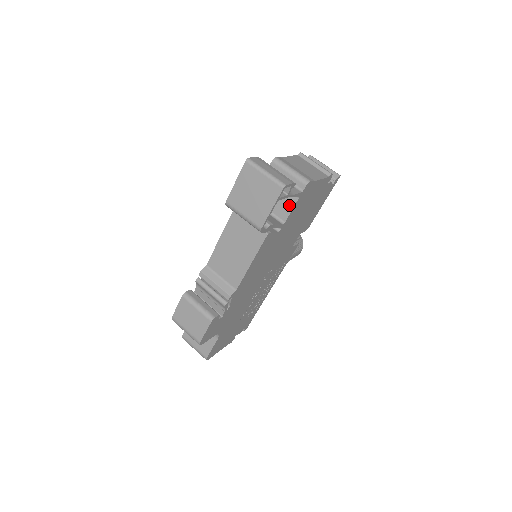
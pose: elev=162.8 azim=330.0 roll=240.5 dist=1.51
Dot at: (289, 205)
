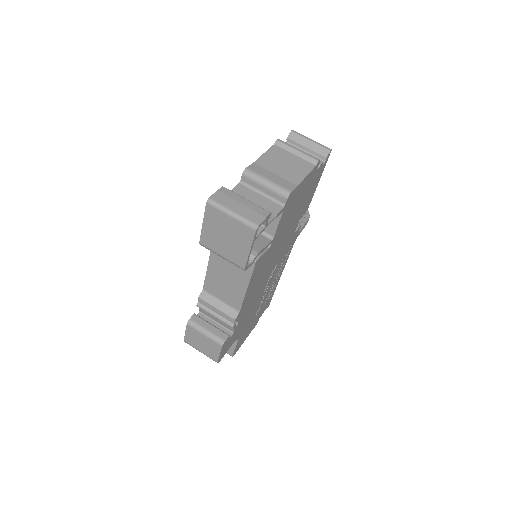
Dot at: (274, 220)
